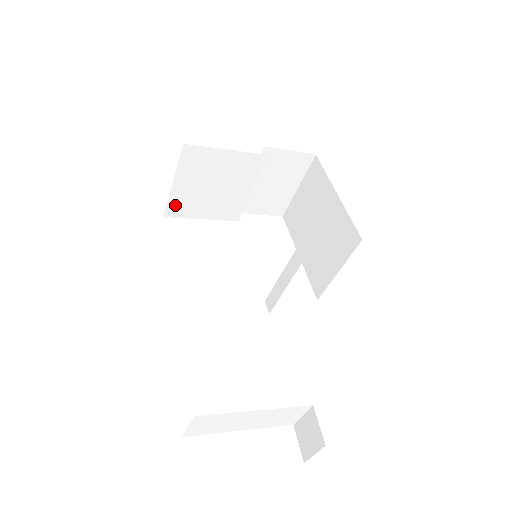
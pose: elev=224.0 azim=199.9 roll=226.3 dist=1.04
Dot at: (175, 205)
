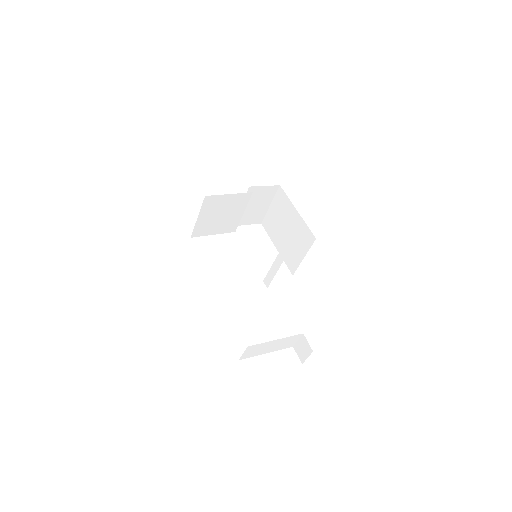
Dot at: (198, 230)
